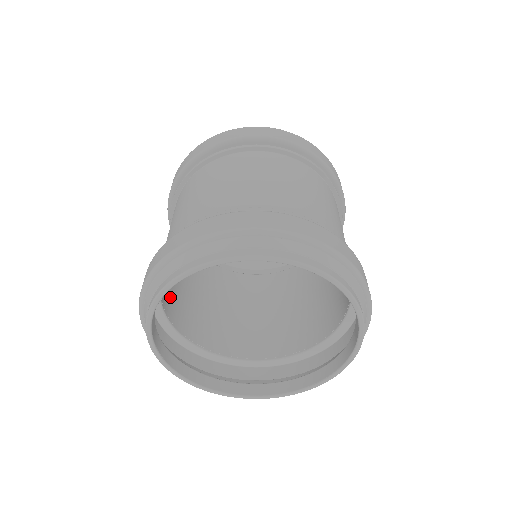
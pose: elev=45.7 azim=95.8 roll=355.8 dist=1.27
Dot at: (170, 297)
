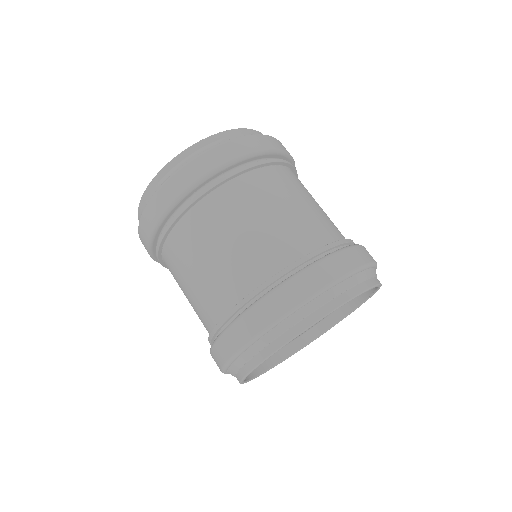
Dot at: occluded
